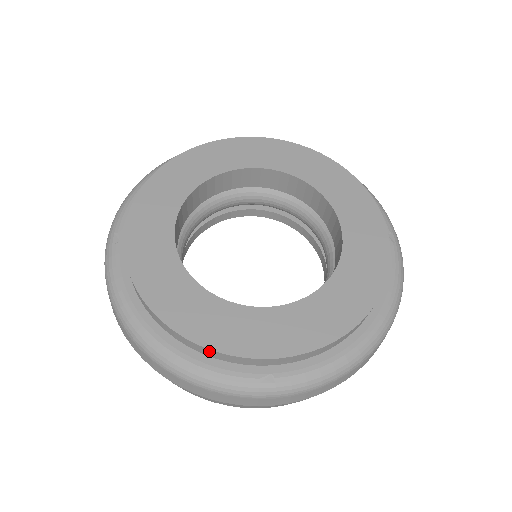
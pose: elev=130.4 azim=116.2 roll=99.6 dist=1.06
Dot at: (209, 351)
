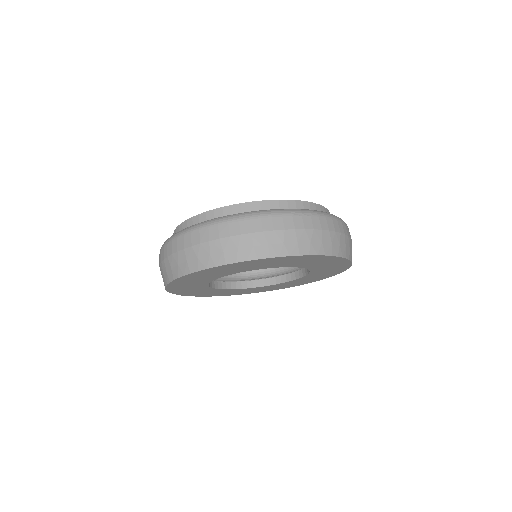
Dot at: (203, 216)
